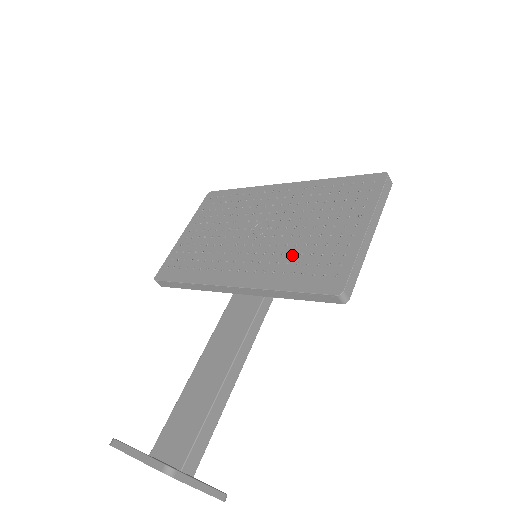
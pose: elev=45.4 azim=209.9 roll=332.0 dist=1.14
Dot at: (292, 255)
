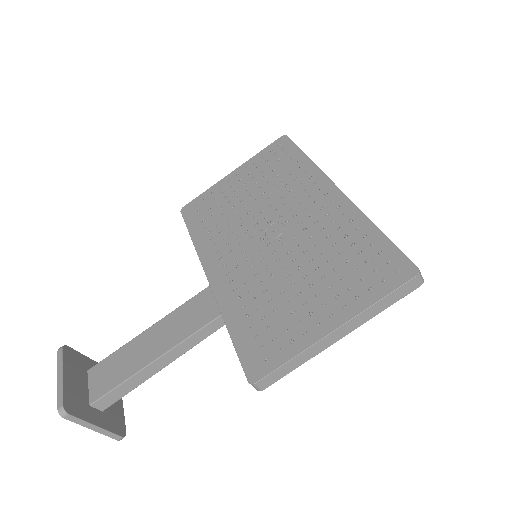
Dot at: (264, 293)
